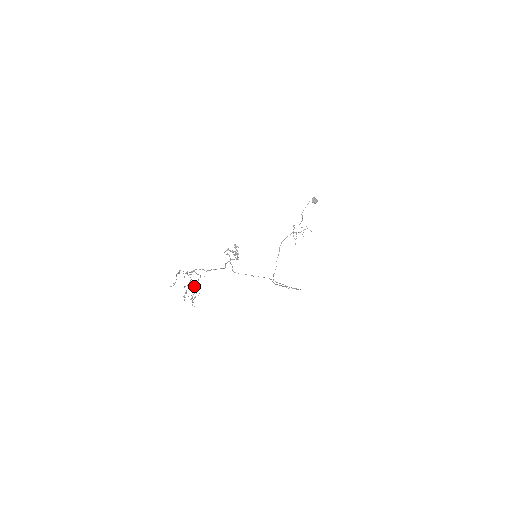
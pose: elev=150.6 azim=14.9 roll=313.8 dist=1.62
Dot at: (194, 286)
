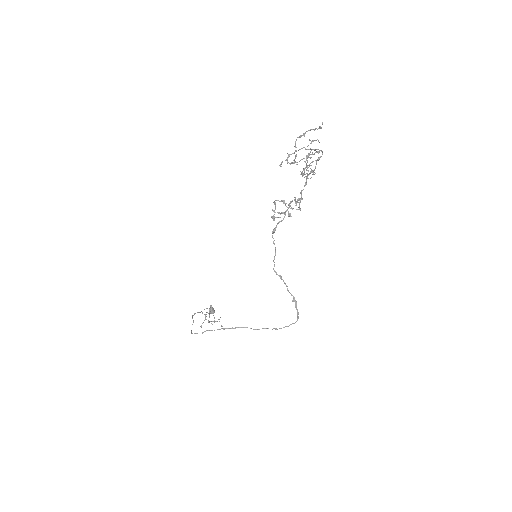
Dot at: occluded
